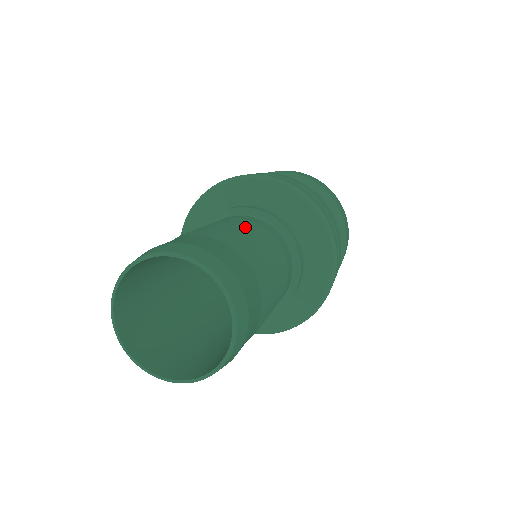
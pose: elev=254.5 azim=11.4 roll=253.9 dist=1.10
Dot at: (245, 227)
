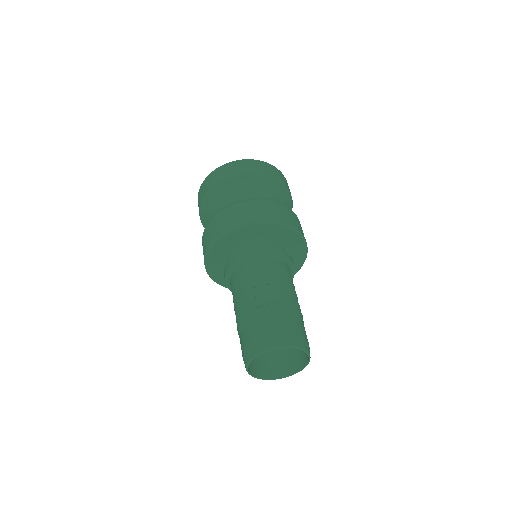
Dot at: (292, 286)
